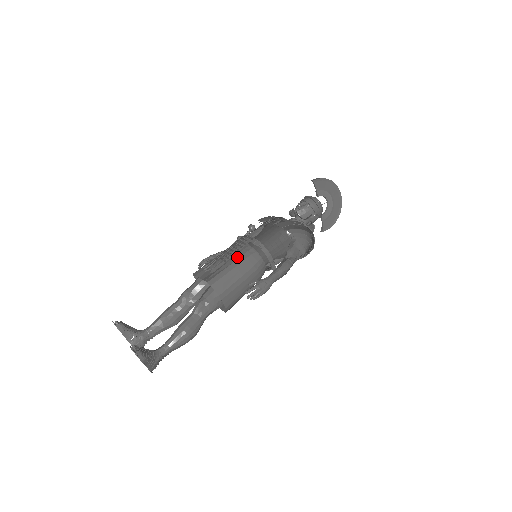
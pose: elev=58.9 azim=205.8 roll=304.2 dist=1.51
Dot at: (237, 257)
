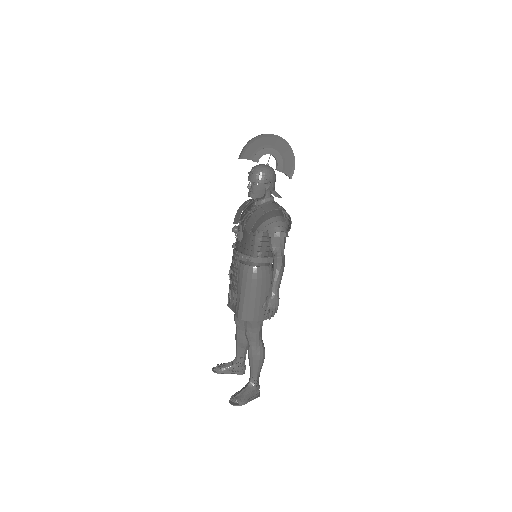
Dot at: (240, 282)
